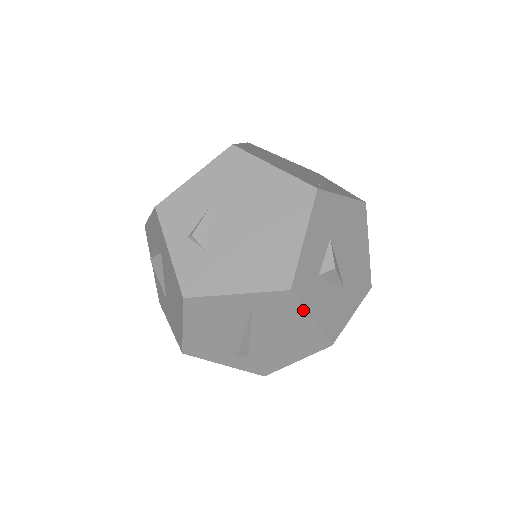
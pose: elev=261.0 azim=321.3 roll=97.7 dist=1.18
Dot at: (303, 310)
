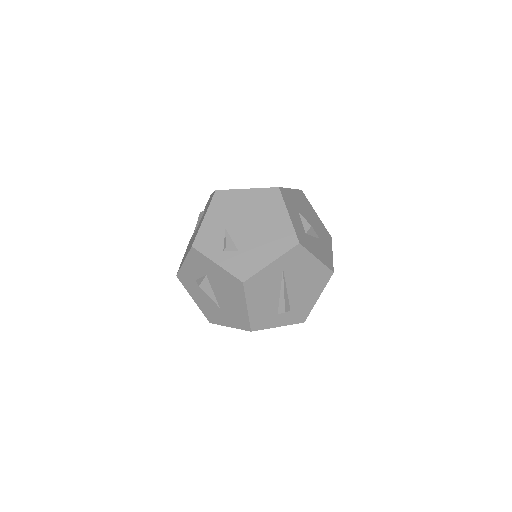
Dot at: (310, 254)
